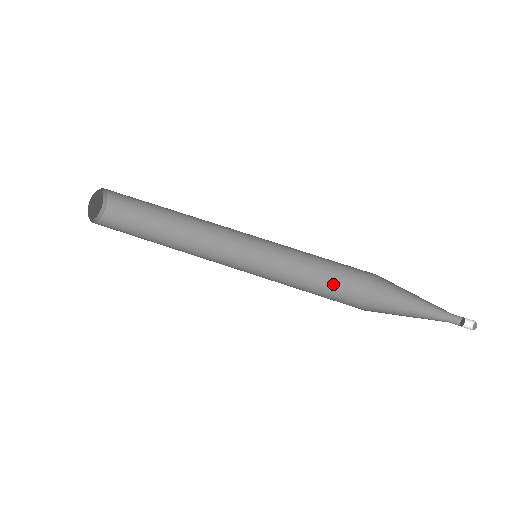
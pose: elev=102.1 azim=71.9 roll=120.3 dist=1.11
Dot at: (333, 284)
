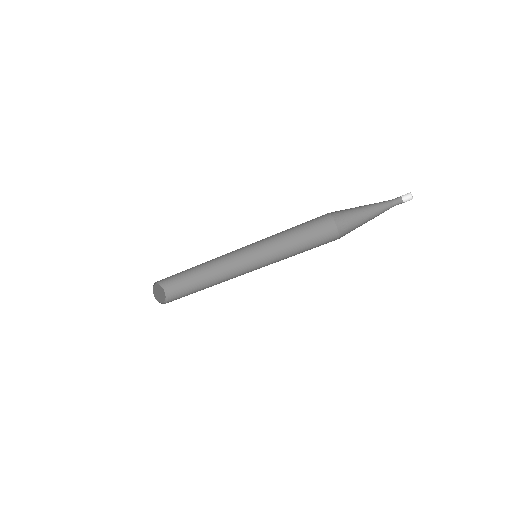
Dot at: (312, 234)
